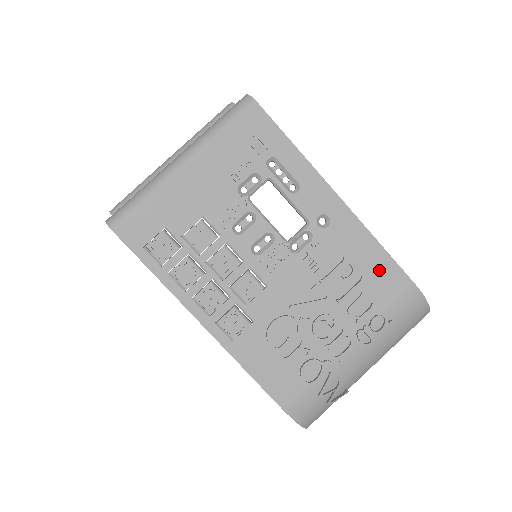
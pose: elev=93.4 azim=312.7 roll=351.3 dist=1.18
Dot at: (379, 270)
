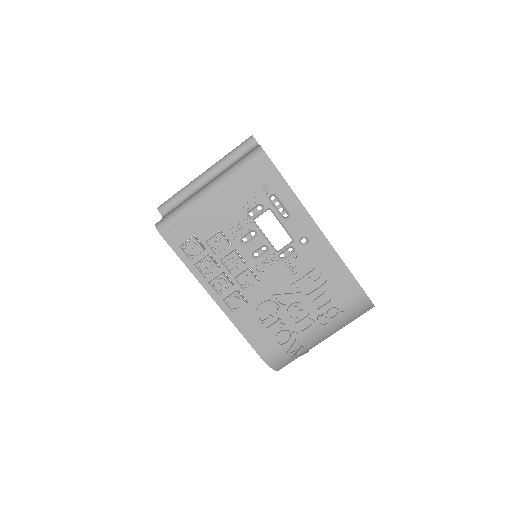
Dot at: (339, 278)
